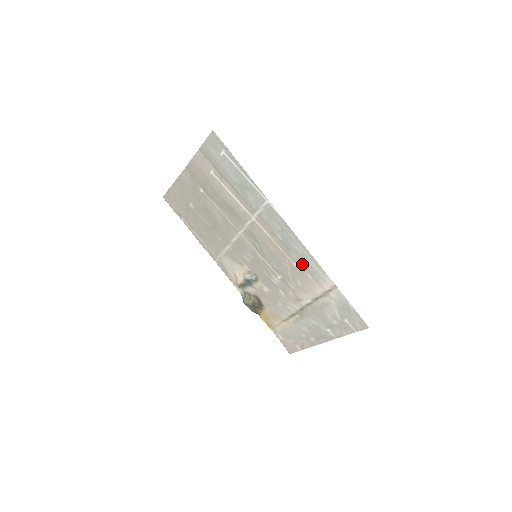
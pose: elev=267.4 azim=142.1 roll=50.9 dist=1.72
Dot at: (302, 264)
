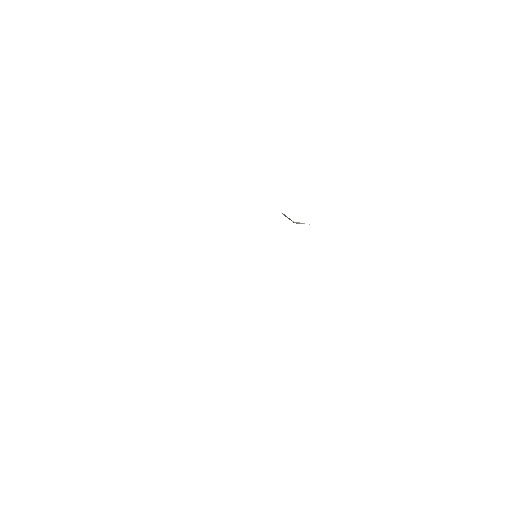
Dot at: occluded
